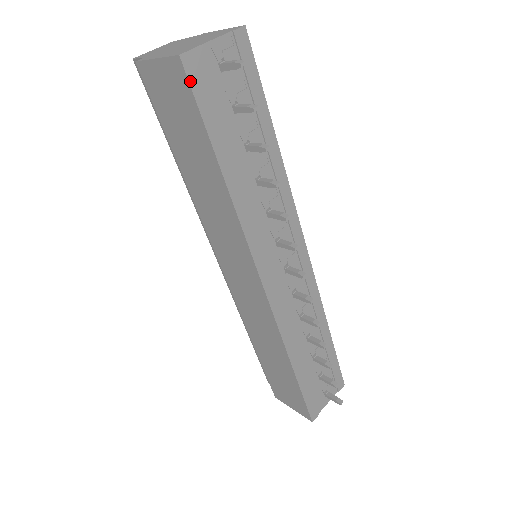
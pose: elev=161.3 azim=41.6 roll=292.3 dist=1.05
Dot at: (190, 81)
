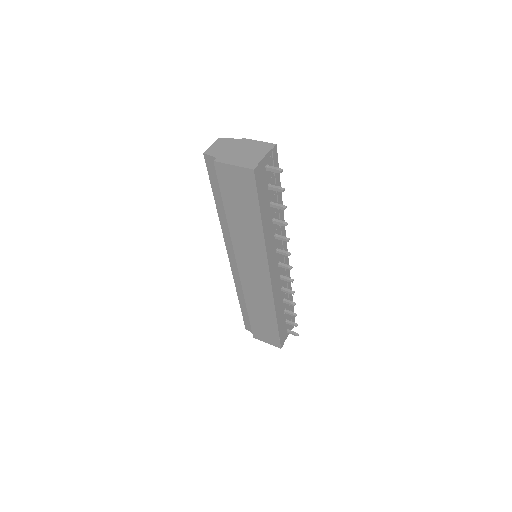
Dot at: (256, 180)
